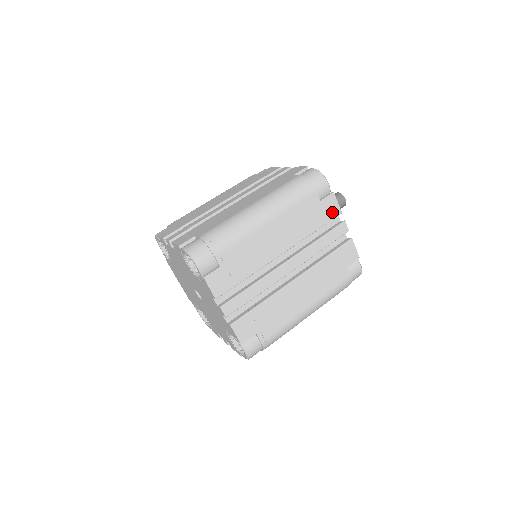
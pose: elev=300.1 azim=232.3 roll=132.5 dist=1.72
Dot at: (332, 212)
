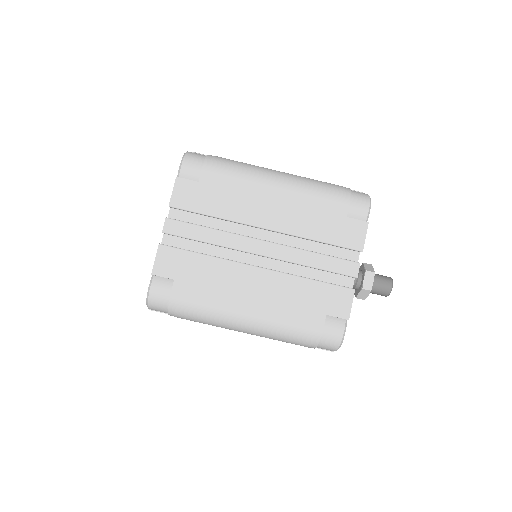
Dot at: occluded
